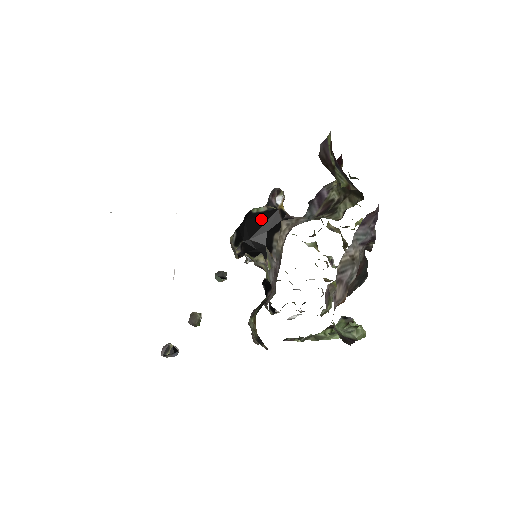
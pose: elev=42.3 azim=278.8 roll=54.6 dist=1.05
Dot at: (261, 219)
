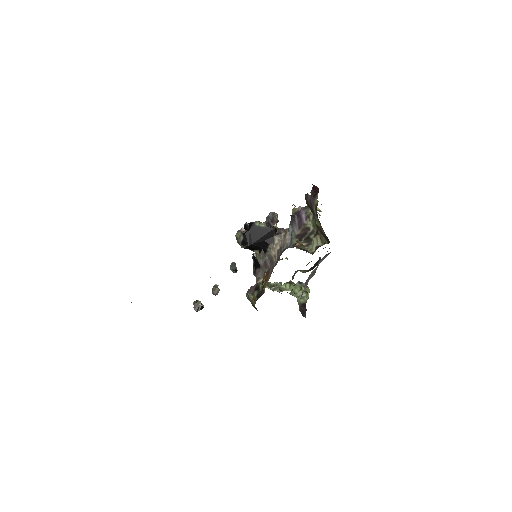
Dot at: (261, 232)
